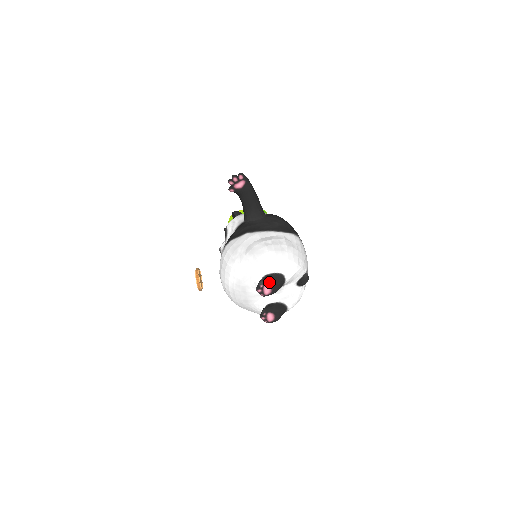
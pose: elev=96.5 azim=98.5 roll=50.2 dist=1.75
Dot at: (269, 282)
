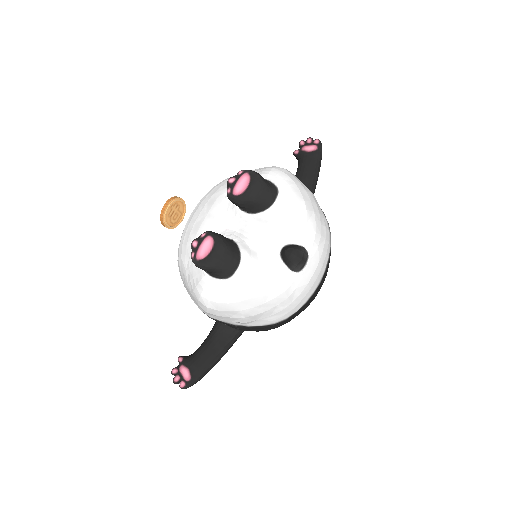
Dot at: (254, 172)
